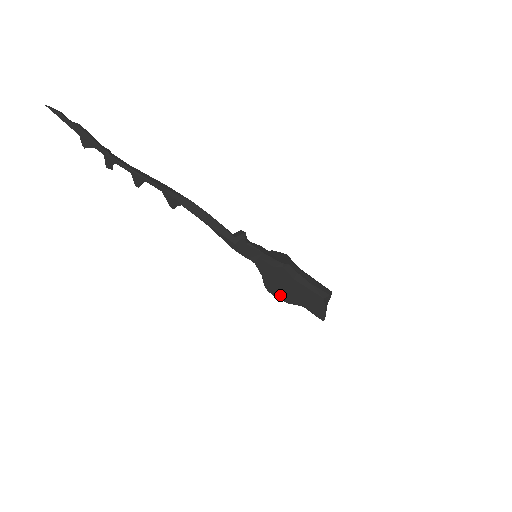
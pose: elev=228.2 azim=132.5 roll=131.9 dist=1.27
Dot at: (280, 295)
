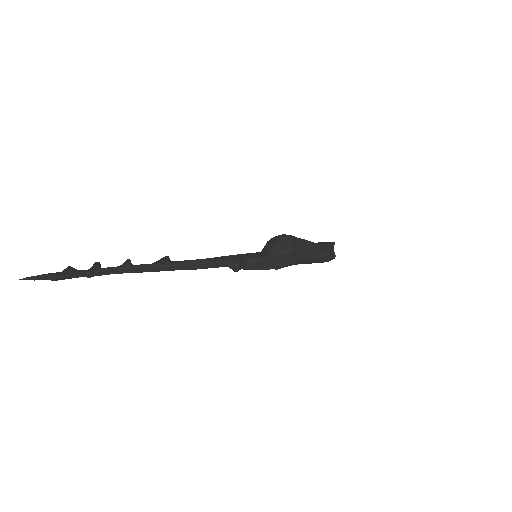
Dot at: occluded
